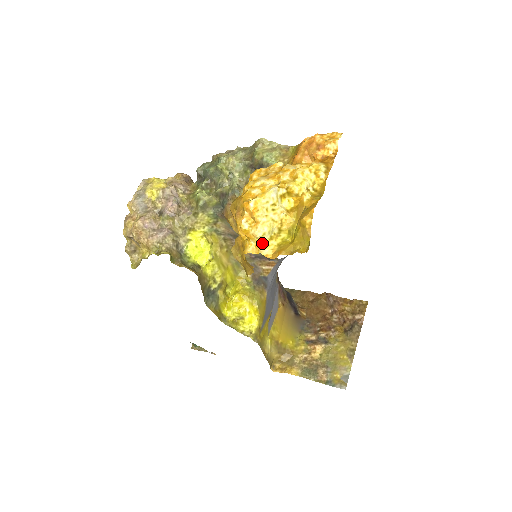
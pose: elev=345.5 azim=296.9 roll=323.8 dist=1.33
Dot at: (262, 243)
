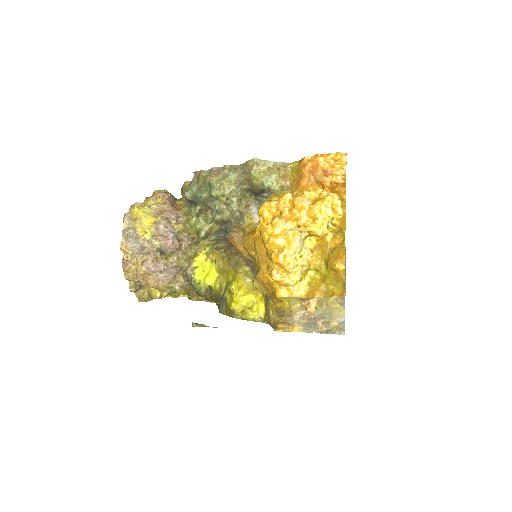
Dot at: (293, 286)
